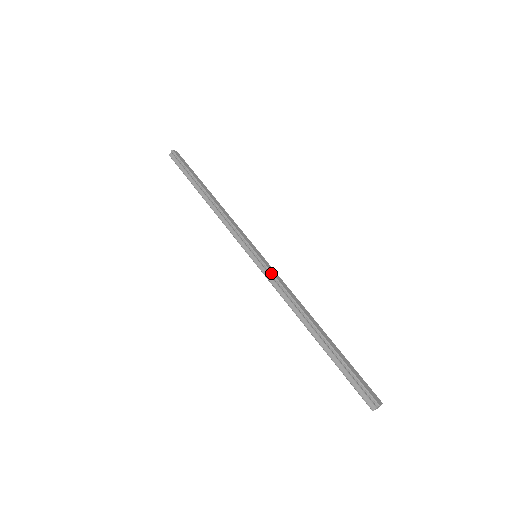
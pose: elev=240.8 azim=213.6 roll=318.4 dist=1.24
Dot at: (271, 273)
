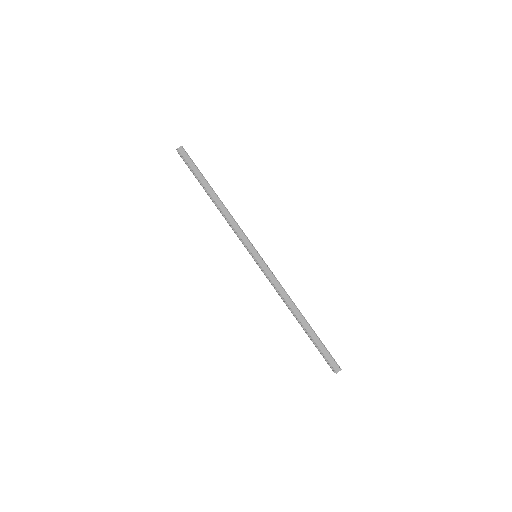
Dot at: (266, 275)
